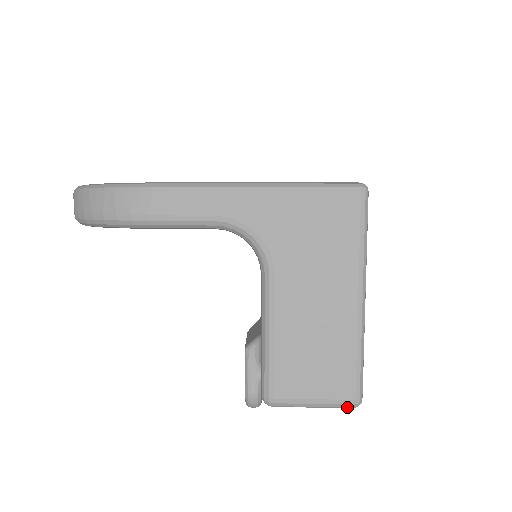
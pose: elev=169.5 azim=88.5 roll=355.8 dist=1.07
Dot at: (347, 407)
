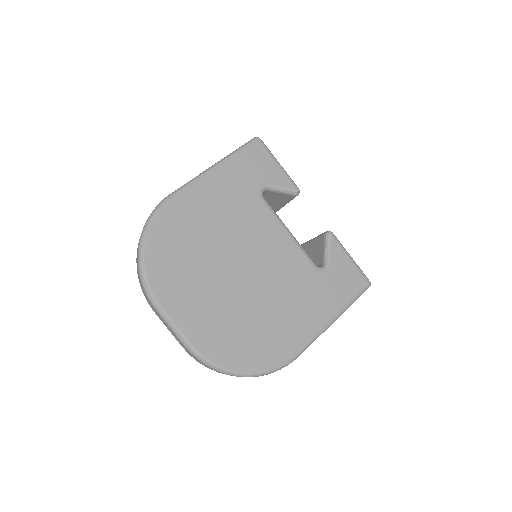
Dot at: occluded
